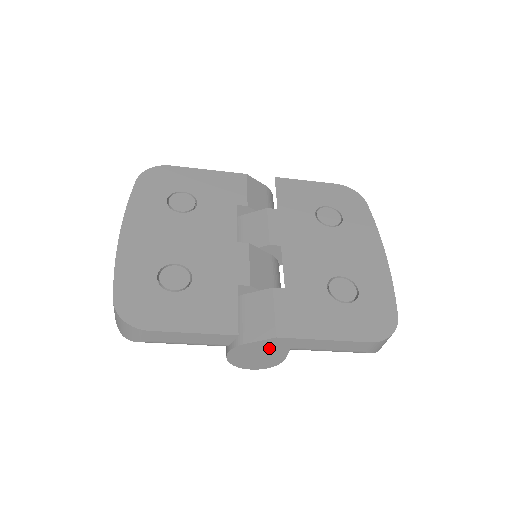
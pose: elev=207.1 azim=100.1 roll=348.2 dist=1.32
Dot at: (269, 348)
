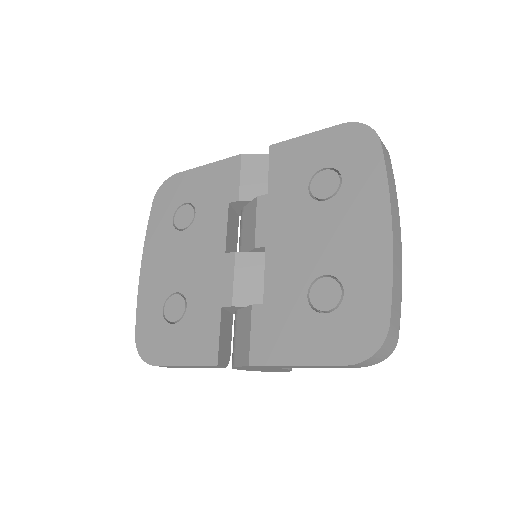
Dot at: (259, 367)
